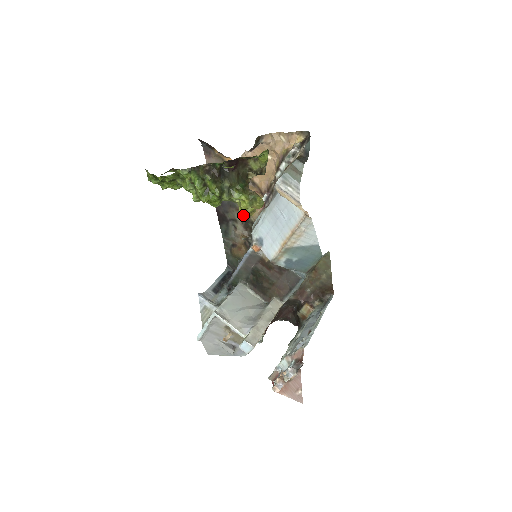
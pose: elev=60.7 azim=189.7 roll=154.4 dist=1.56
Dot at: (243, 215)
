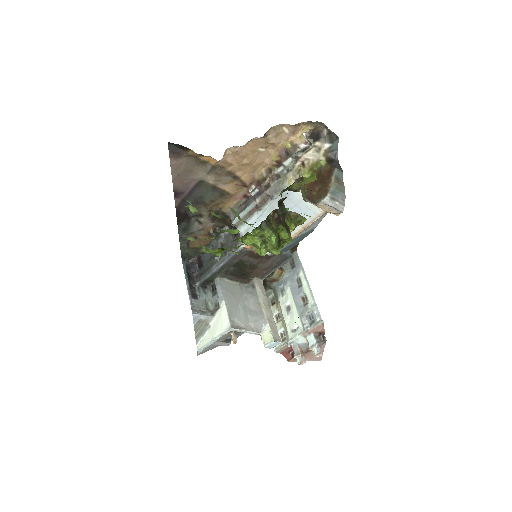
Dot at: (212, 209)
